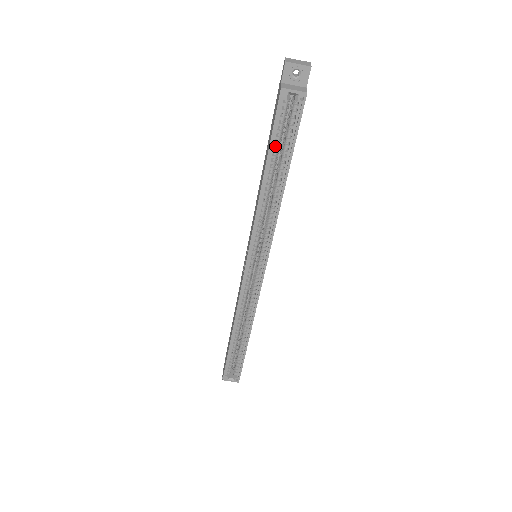
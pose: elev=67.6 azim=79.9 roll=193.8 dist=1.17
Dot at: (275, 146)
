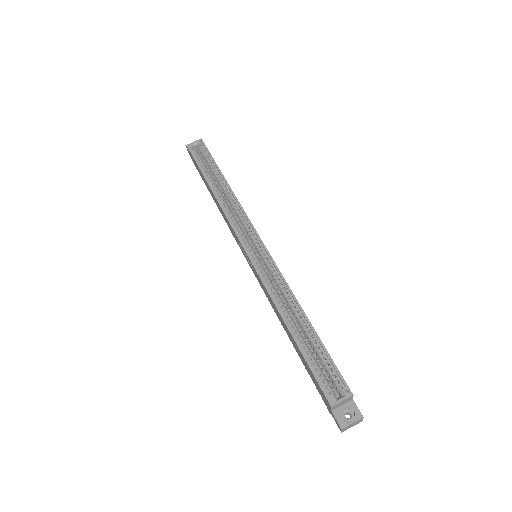
Dot at: occluded
